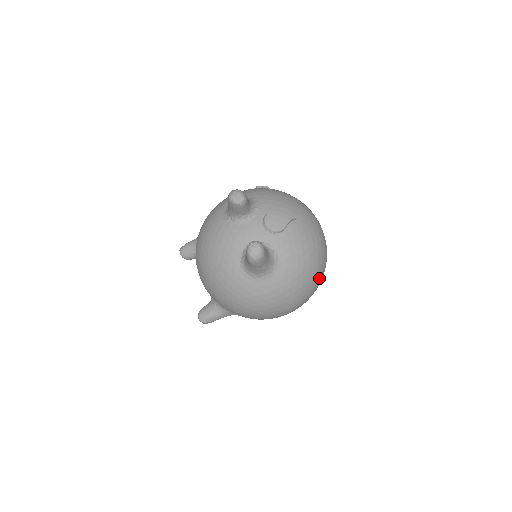
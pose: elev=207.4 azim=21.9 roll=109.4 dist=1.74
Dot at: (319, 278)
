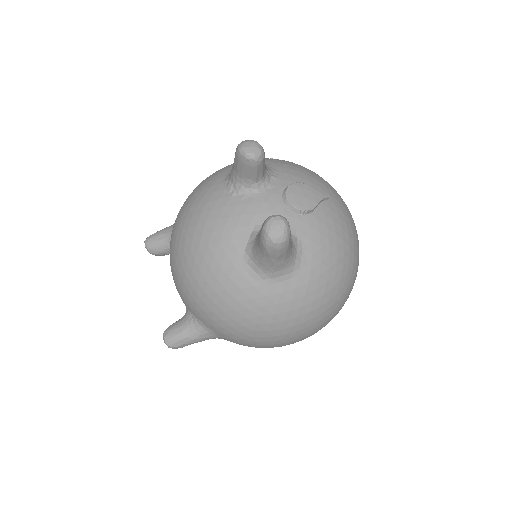
Dot at: (349, 292)
